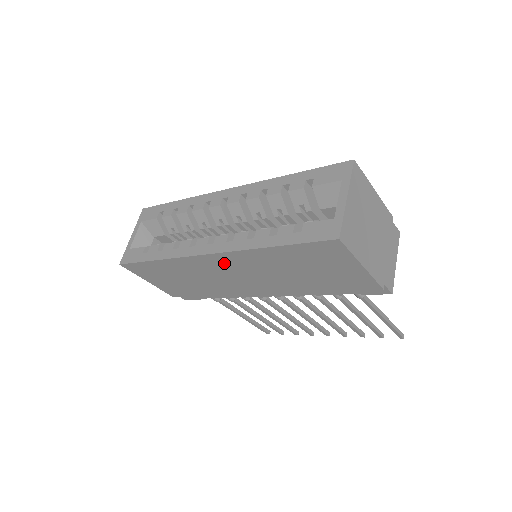
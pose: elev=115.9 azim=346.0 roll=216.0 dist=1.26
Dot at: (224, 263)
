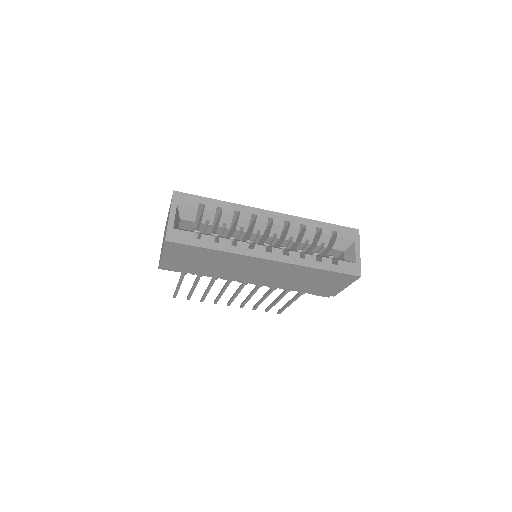
Dot at: (268, 266)
